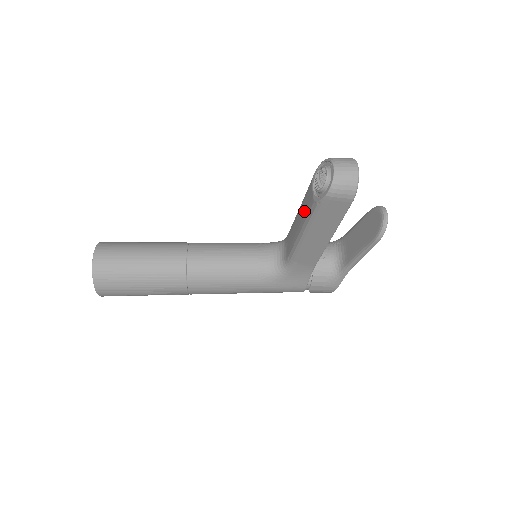
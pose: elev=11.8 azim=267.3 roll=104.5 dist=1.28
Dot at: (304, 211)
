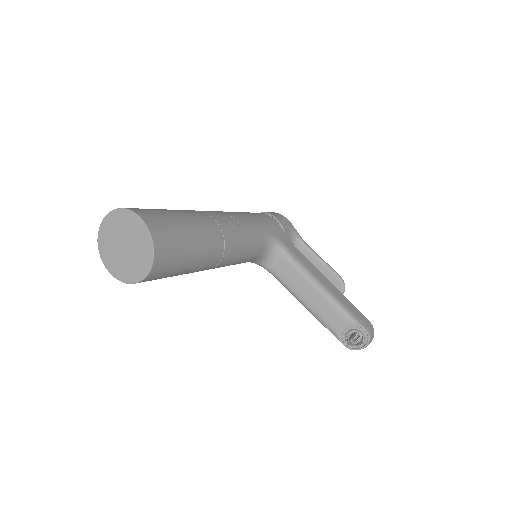
Dot at: (324, 313)
